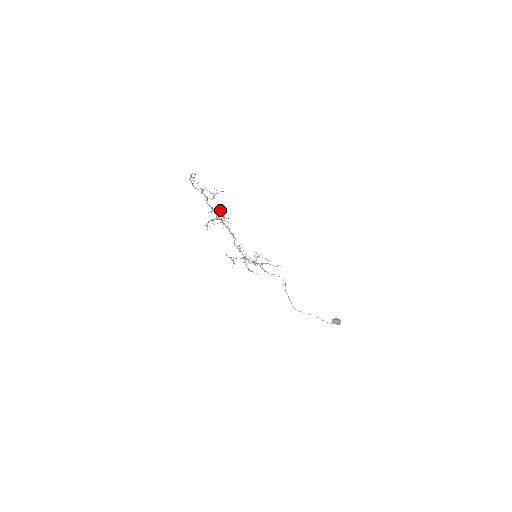
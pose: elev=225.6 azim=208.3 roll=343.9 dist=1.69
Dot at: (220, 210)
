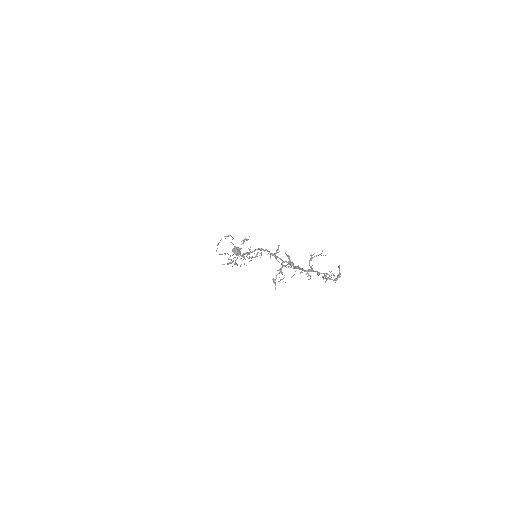
Dot at: occluded
